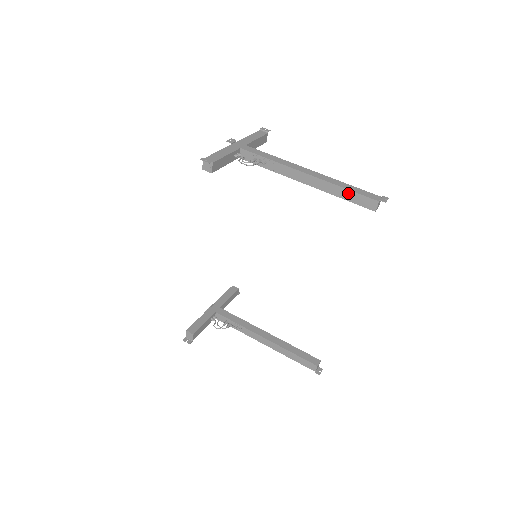
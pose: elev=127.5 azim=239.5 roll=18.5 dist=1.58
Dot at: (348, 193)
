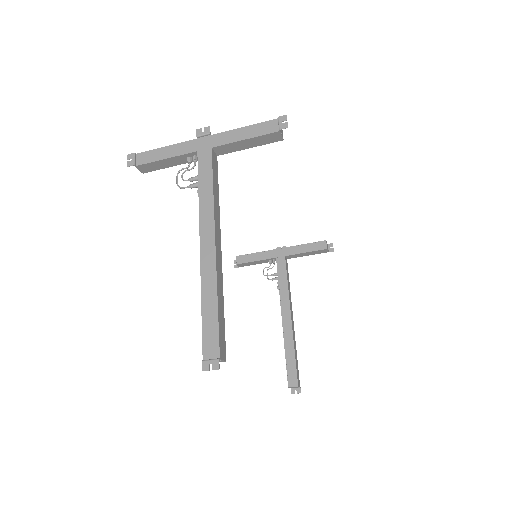
Dot at: (203, 314)
